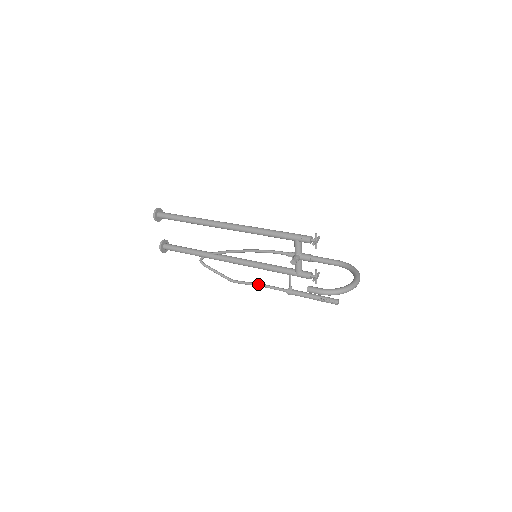
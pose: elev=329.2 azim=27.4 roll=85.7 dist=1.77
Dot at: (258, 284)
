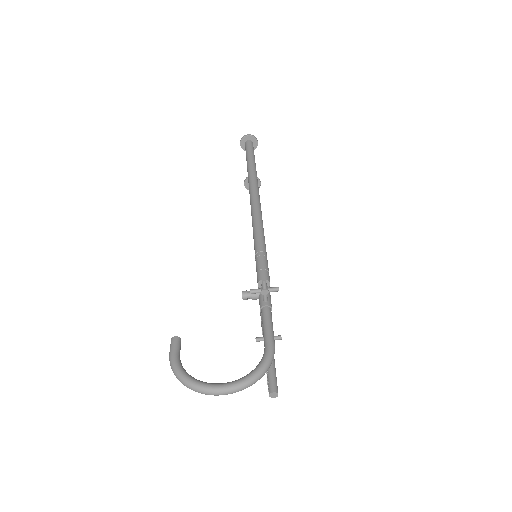
Dot at: occluded
